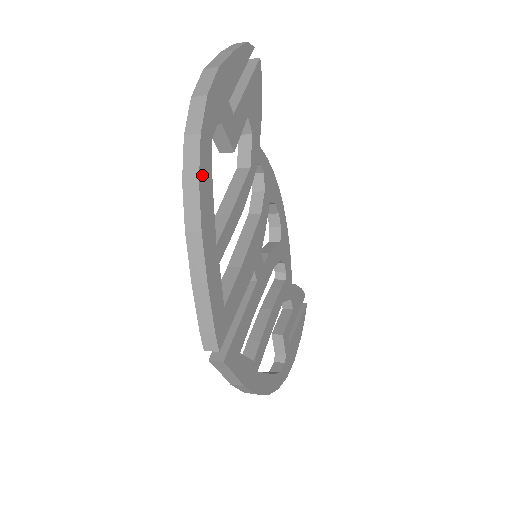
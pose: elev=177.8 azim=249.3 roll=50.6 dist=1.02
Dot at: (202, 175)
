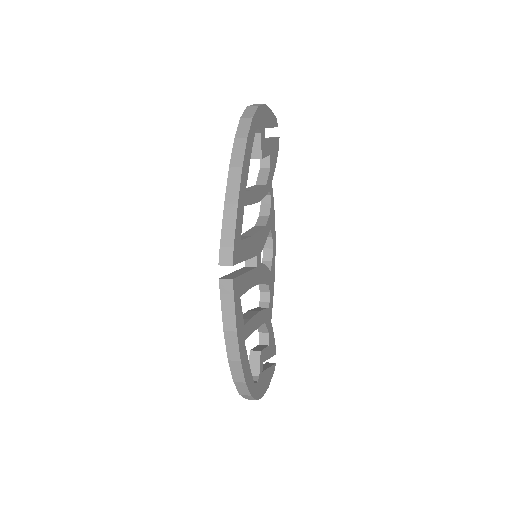
Dot at: (249, 139)
